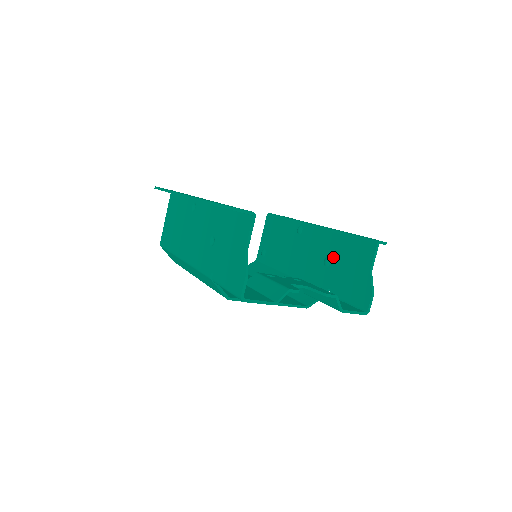
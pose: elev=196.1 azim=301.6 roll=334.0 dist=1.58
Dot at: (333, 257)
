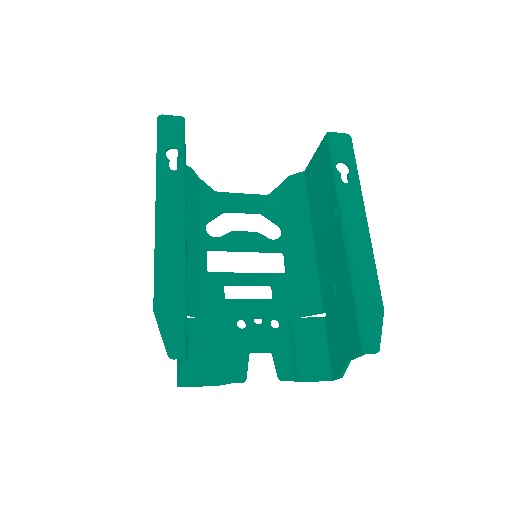
Dot at: (338, 295)
